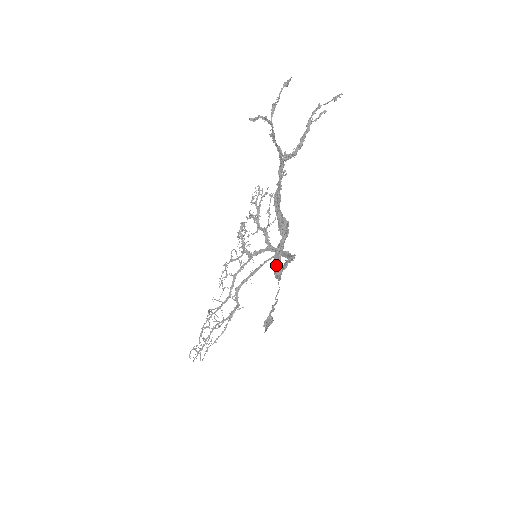
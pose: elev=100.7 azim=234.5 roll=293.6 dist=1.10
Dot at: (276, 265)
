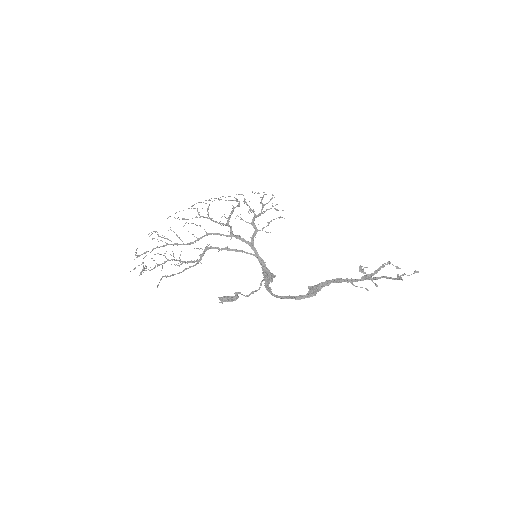
Dot at: occluded
